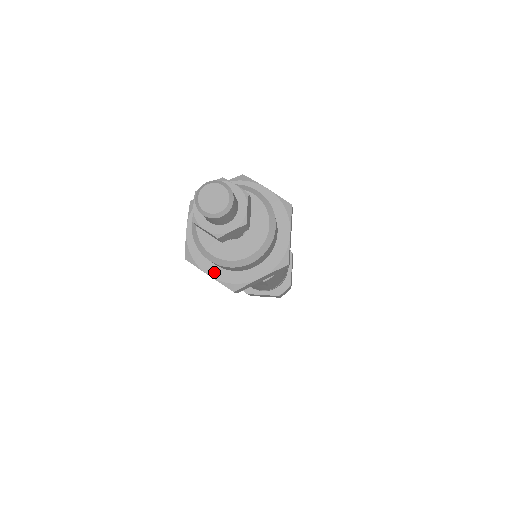
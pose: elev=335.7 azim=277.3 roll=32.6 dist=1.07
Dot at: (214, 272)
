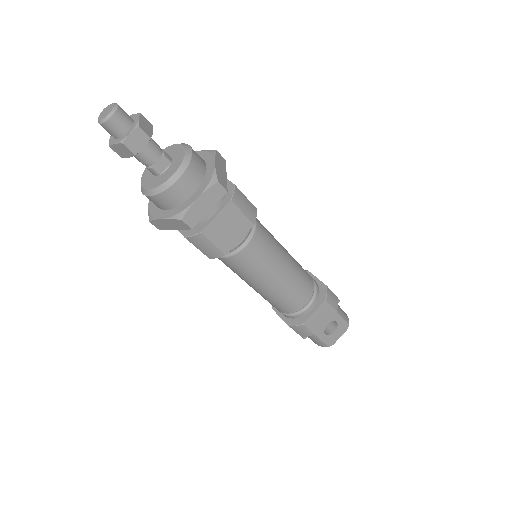
Dot at: (152, 203)
